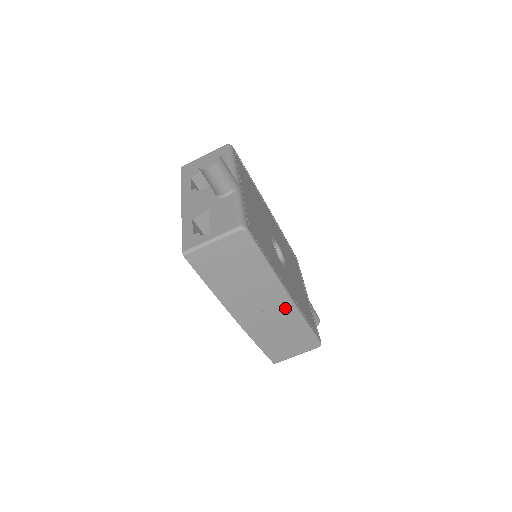
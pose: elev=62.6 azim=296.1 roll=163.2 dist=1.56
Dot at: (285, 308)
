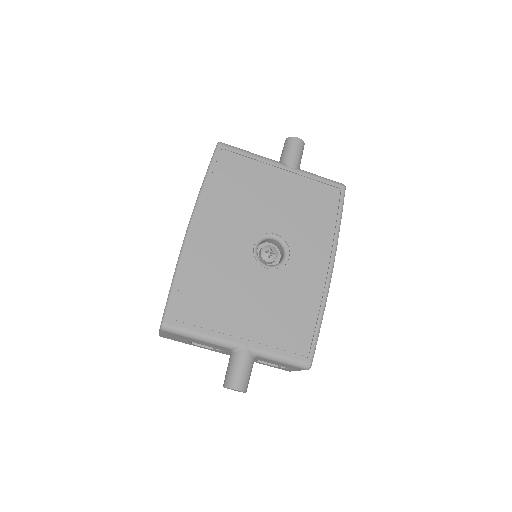
Dot at: occluded
